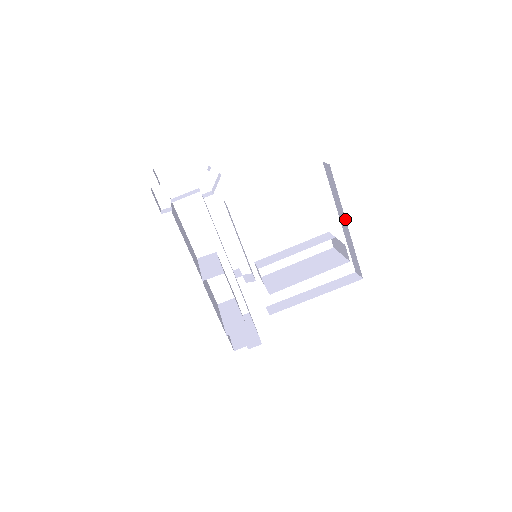
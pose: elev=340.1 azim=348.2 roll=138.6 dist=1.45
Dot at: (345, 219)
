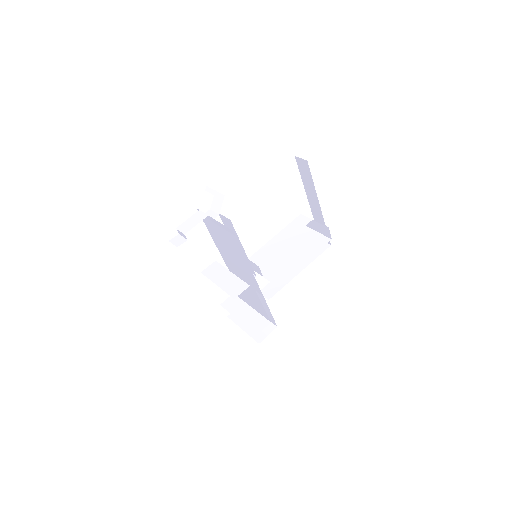
Dot at: (318, 202)
